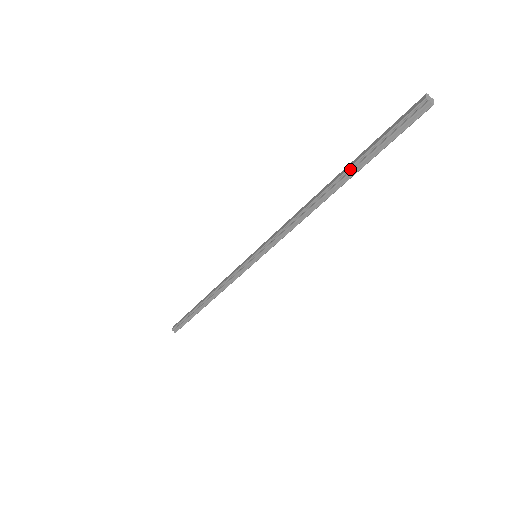
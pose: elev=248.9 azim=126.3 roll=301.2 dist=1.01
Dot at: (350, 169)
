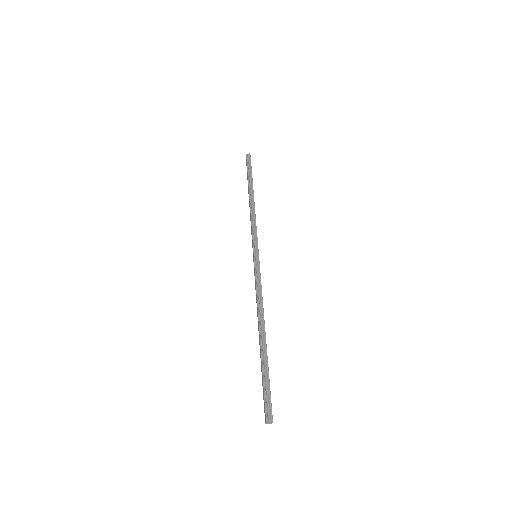
Dot at: (261, 358)
